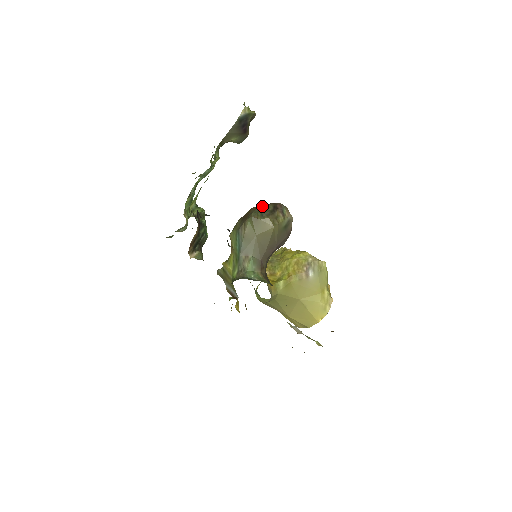
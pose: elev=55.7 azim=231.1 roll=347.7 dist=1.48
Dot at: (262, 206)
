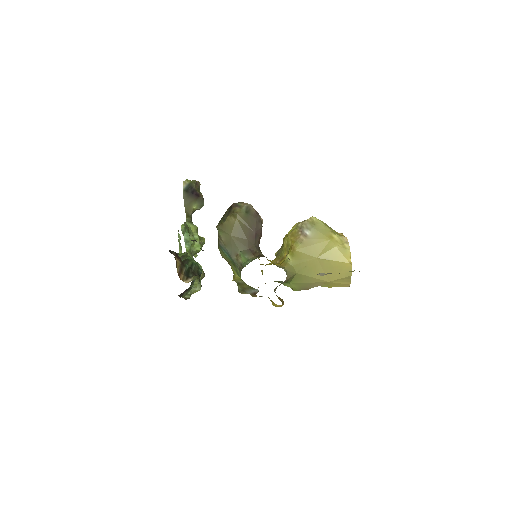
Dot at: occluded
